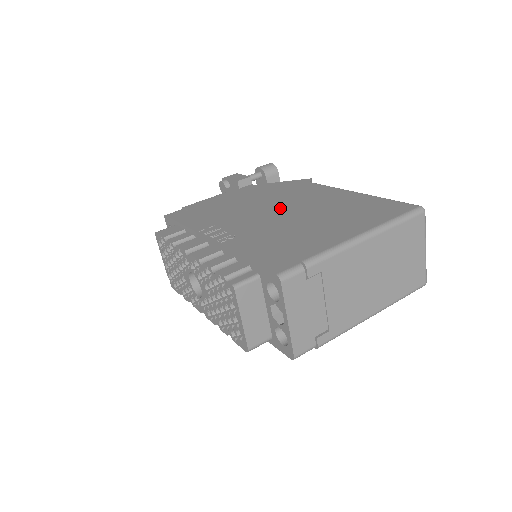
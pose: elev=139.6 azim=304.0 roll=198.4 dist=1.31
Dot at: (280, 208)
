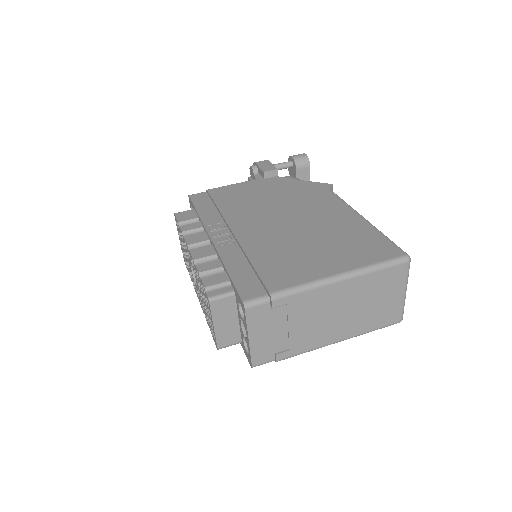
Dot at: (285, 218)
